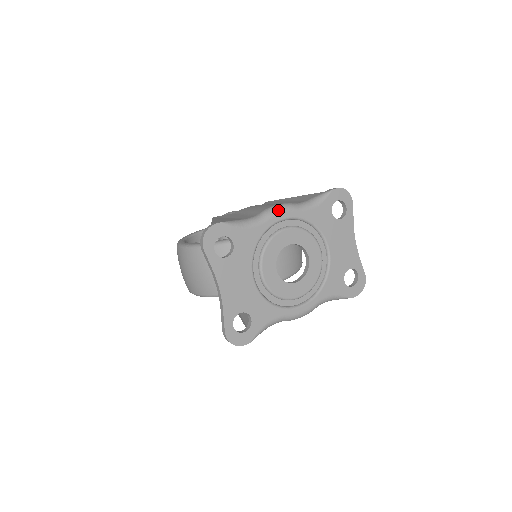
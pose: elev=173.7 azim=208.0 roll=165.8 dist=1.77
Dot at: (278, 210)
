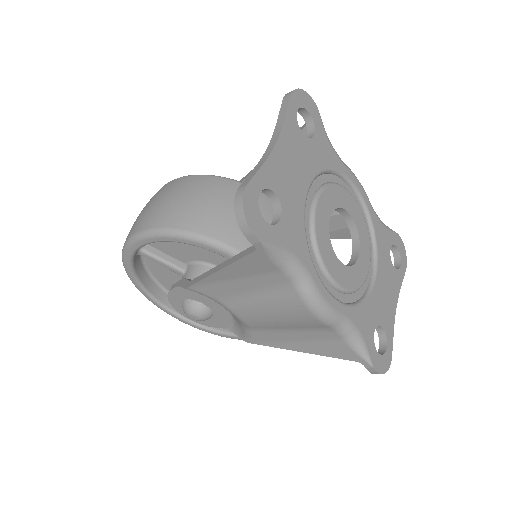
Dot at: occluded
